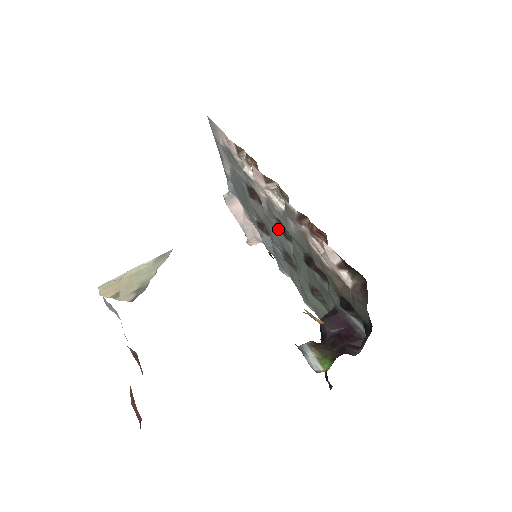
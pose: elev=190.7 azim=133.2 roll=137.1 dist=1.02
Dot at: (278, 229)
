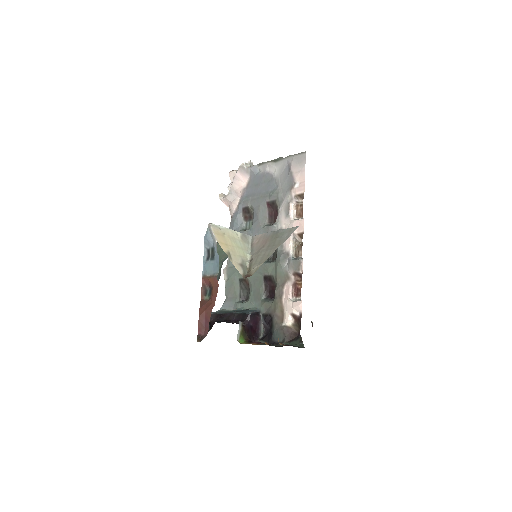
Dot at: occluded
